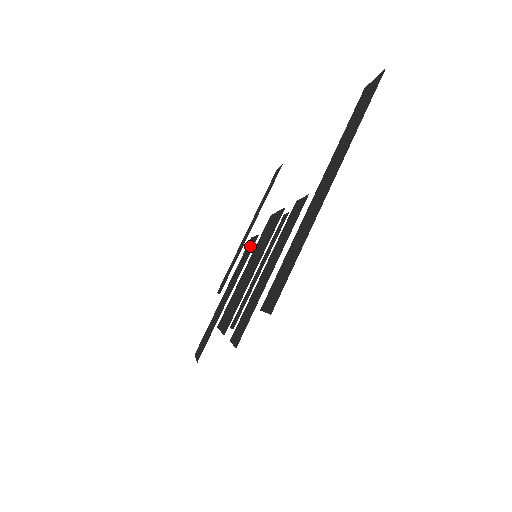
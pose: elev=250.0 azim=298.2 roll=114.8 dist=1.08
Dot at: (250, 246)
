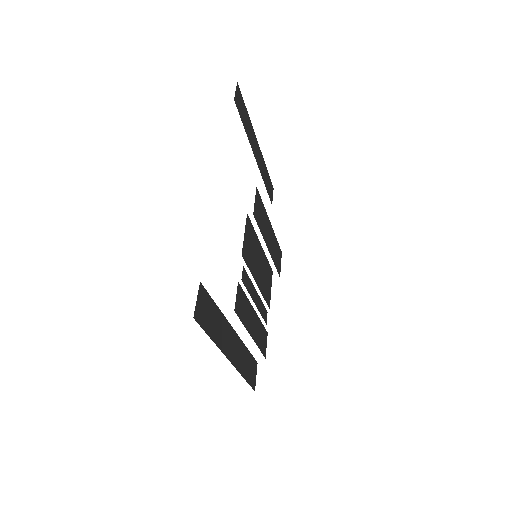
Dot at: (257, 209)
